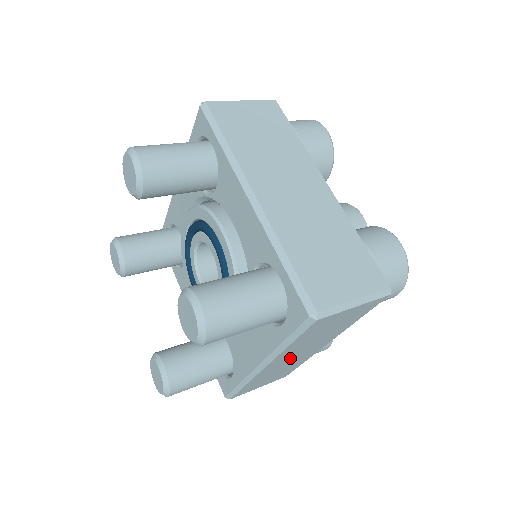
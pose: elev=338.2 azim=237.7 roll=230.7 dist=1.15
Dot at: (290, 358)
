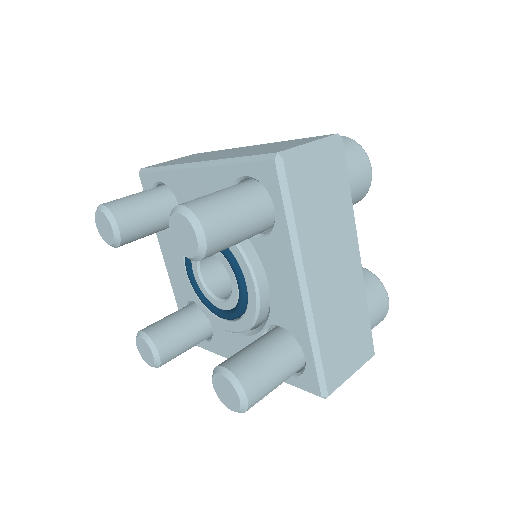
Dot at: occluded
